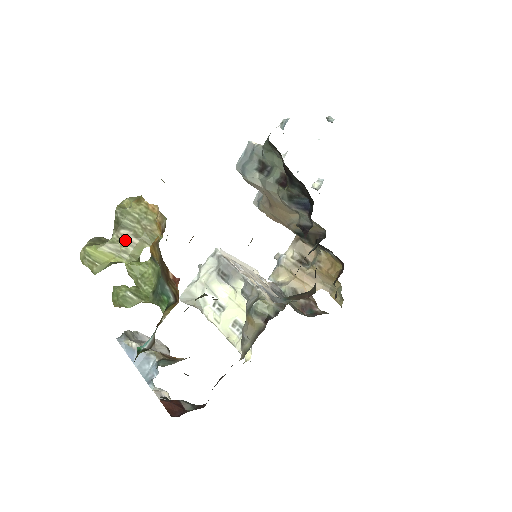
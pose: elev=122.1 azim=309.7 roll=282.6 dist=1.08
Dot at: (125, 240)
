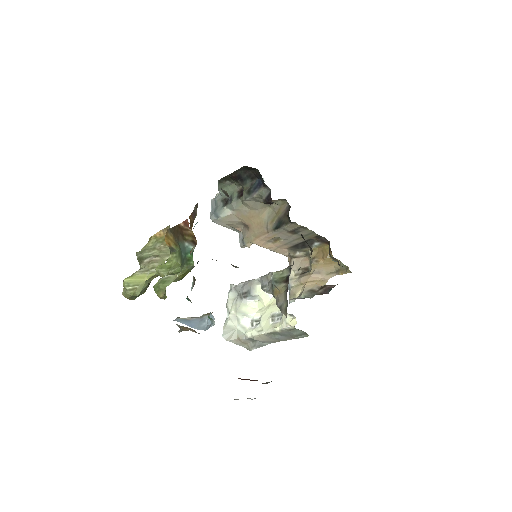
Dot at: (149, 262)
